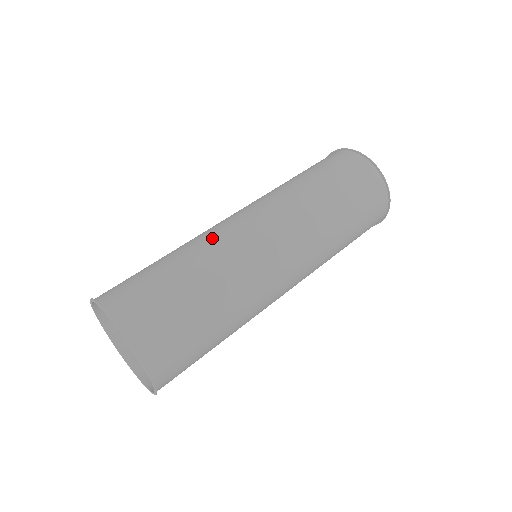
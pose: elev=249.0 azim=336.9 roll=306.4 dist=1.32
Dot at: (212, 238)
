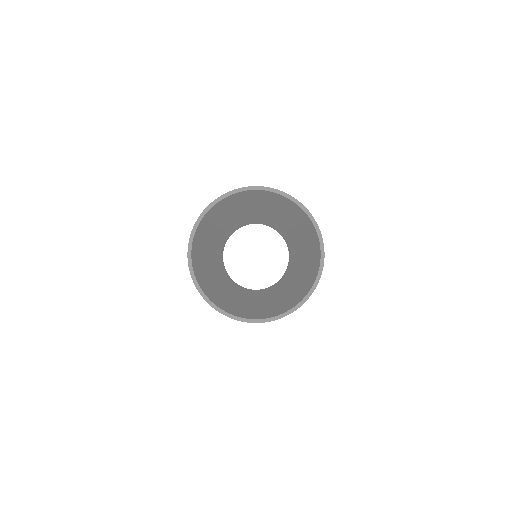
Dot at: occluded
